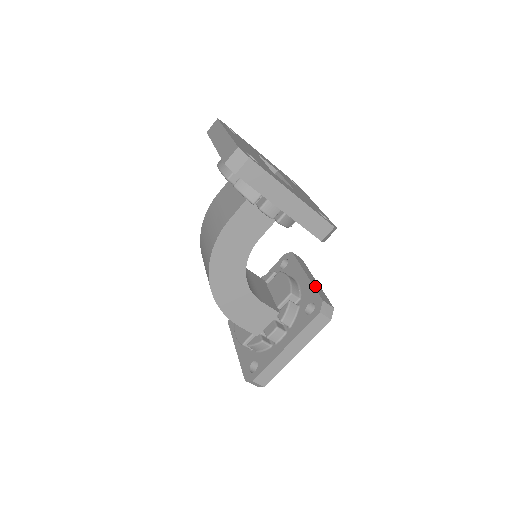
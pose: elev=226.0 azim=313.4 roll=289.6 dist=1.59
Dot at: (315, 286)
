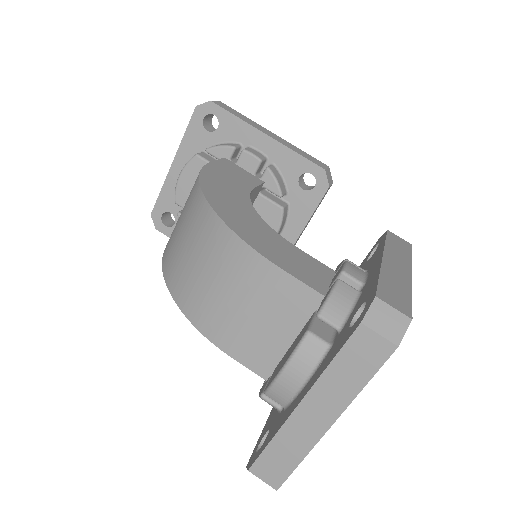
Dot at: occluded
